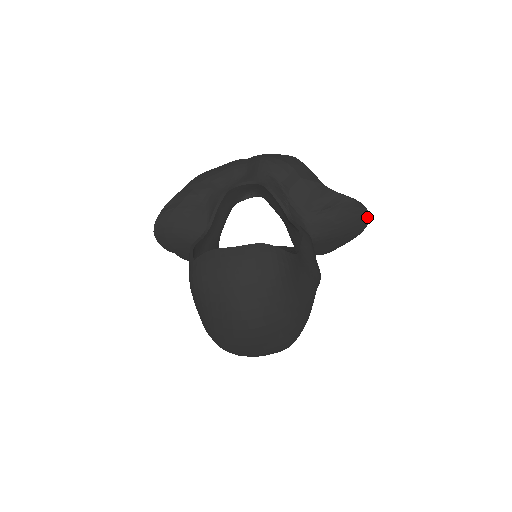
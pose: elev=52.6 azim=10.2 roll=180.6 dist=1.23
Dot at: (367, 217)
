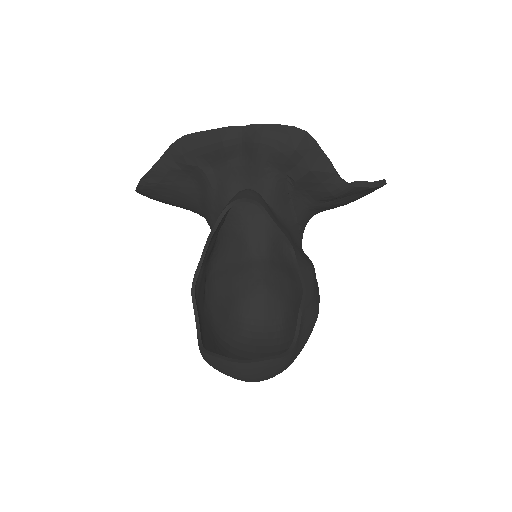
Dot at: occluded
